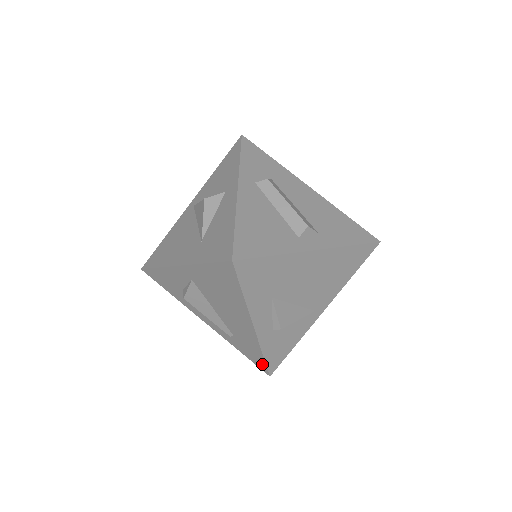
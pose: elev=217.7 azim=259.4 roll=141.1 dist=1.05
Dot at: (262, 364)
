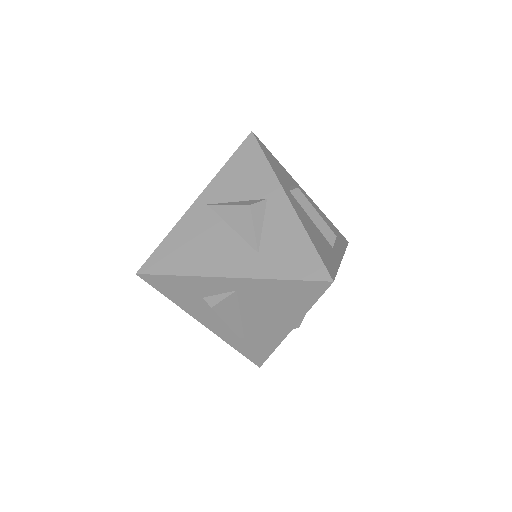
Dot at: (261, 359)
